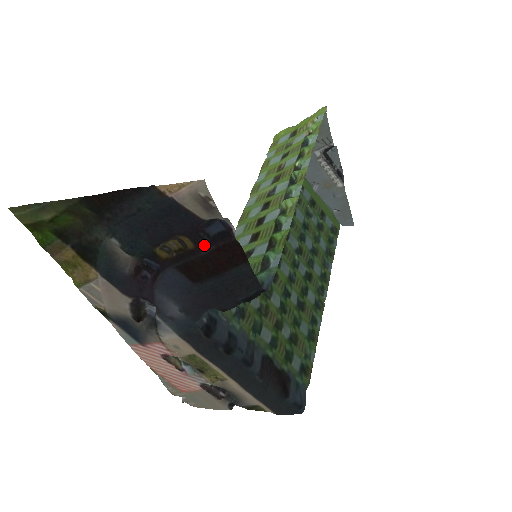
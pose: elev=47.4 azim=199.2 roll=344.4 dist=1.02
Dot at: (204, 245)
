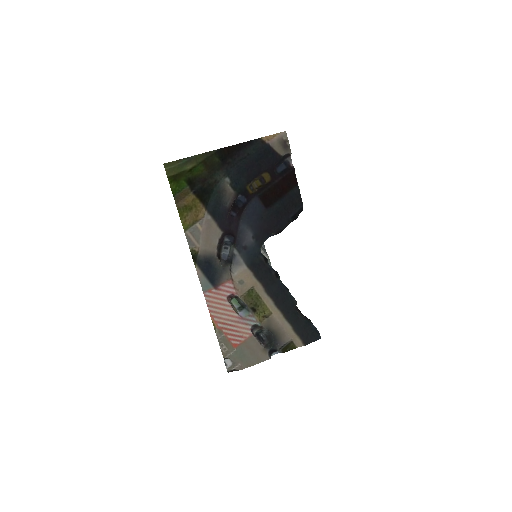
Dot at: (276, 177)
